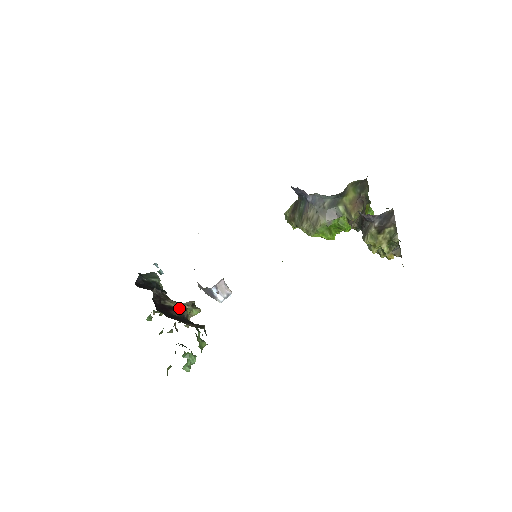
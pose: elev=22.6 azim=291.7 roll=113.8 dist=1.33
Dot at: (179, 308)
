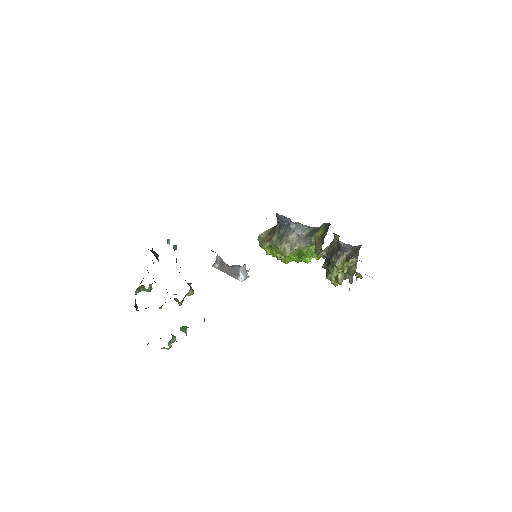
Dot at: occluded
